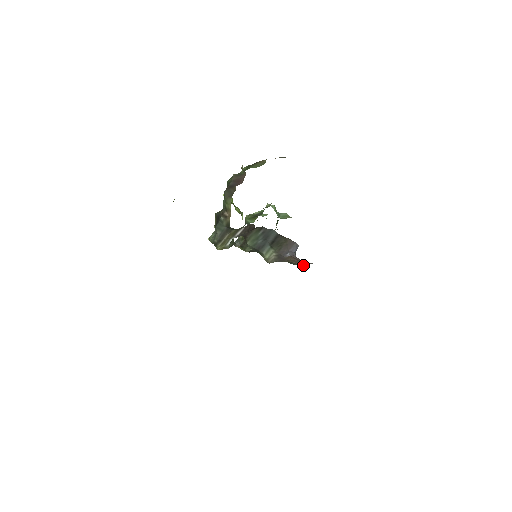
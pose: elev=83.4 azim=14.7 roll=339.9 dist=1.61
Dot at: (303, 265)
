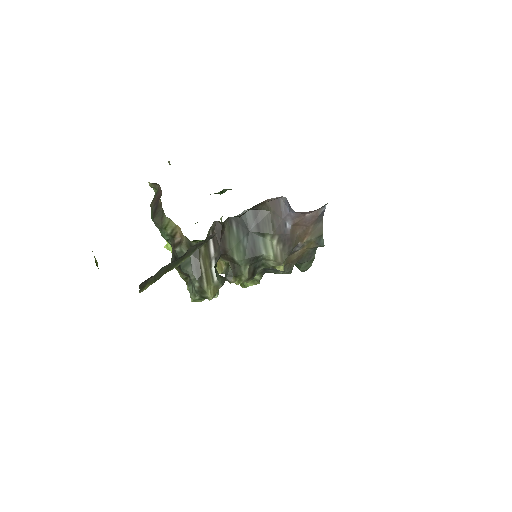
Dot at: (319, 235)
